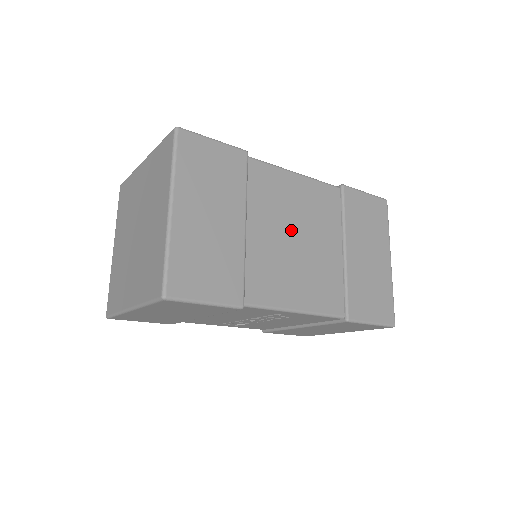
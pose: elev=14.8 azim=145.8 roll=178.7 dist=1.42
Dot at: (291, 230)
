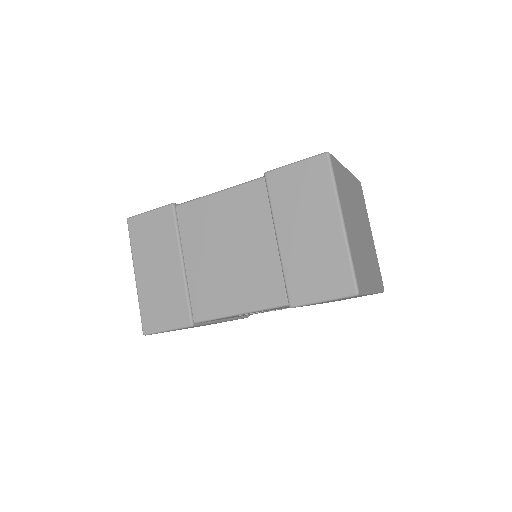
Dot at: (221, 247)
